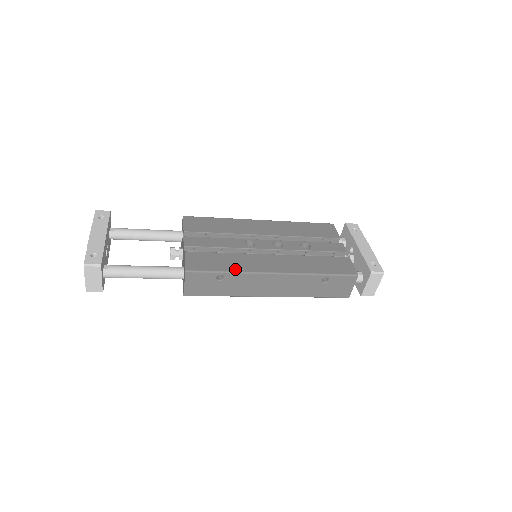
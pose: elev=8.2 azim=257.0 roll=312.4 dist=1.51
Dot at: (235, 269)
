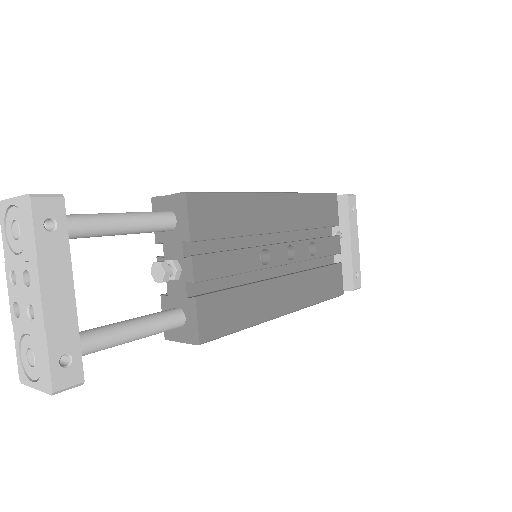
Dot at: (251, 321)
